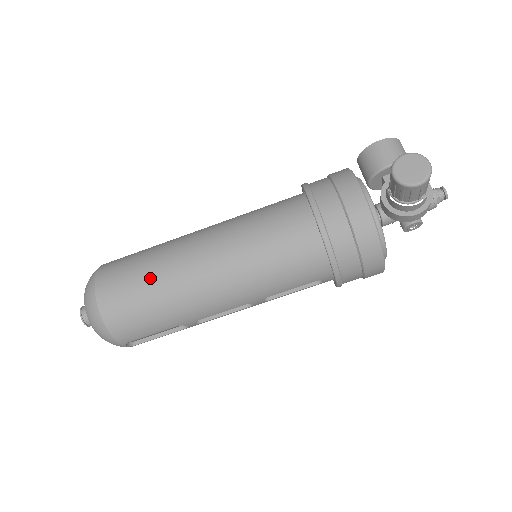
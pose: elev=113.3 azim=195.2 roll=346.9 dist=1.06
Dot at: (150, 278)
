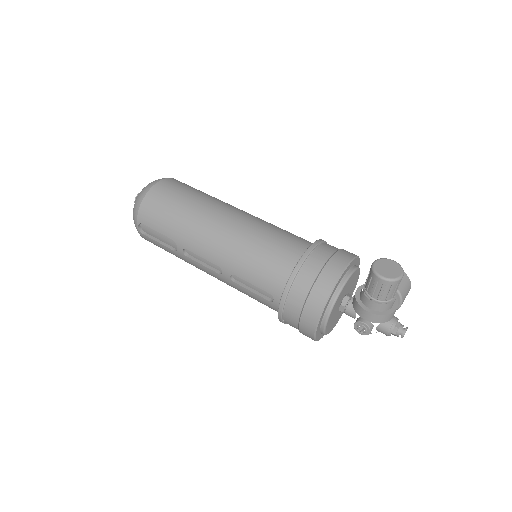
Dot at: (191, 199)
